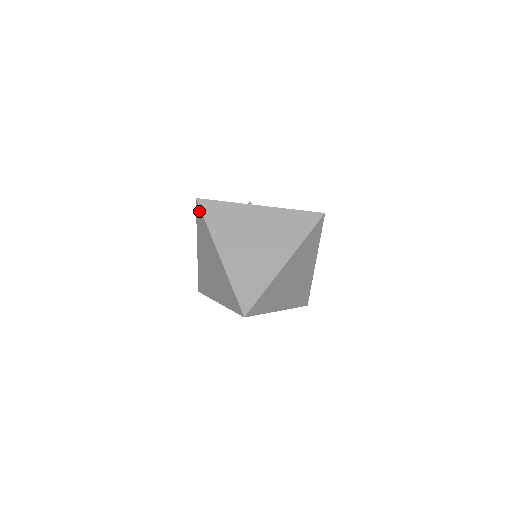
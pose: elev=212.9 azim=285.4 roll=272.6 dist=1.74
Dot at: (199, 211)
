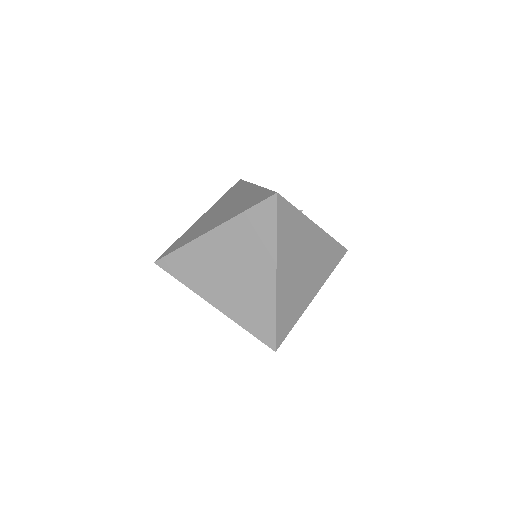
Dot at: (271, 209)
